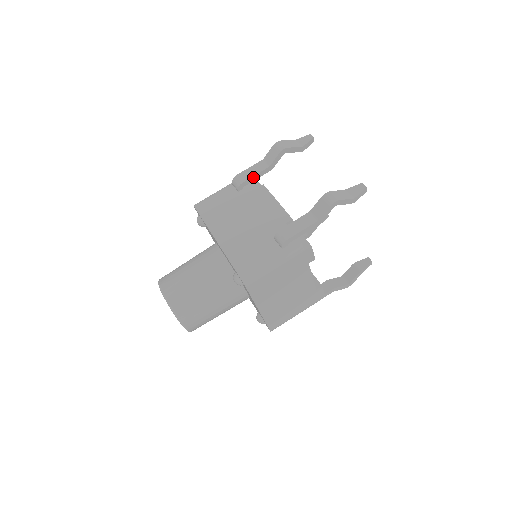
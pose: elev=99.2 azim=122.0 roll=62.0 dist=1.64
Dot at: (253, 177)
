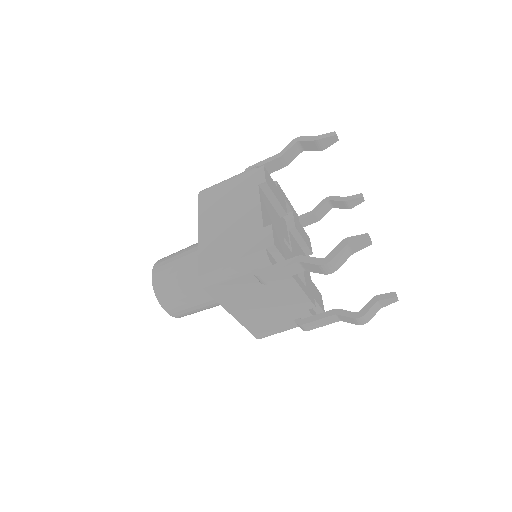
Dot at: (282, 278)
